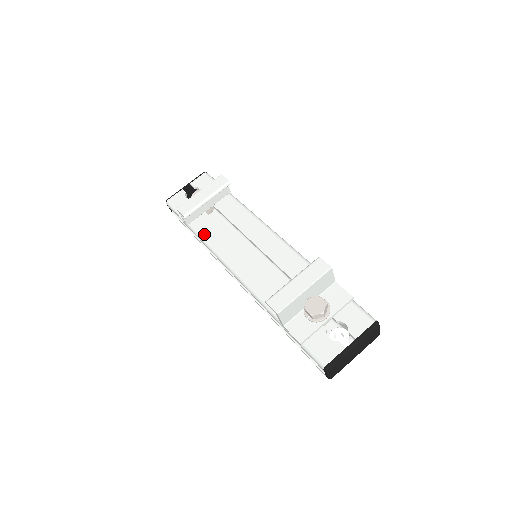
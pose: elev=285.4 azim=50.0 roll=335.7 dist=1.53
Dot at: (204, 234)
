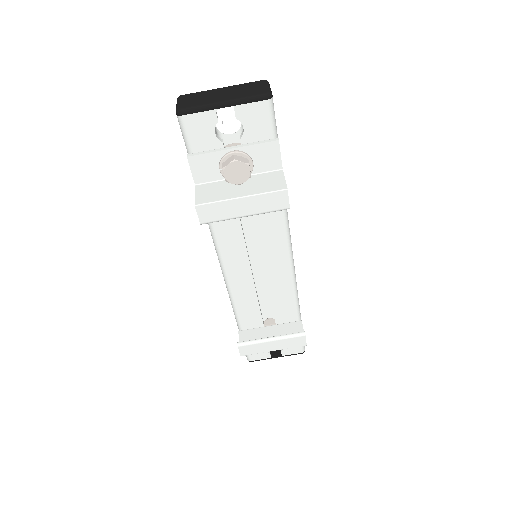
Dot at: occluded
